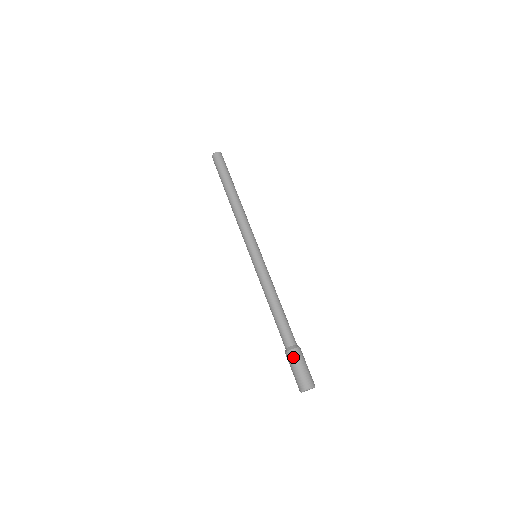
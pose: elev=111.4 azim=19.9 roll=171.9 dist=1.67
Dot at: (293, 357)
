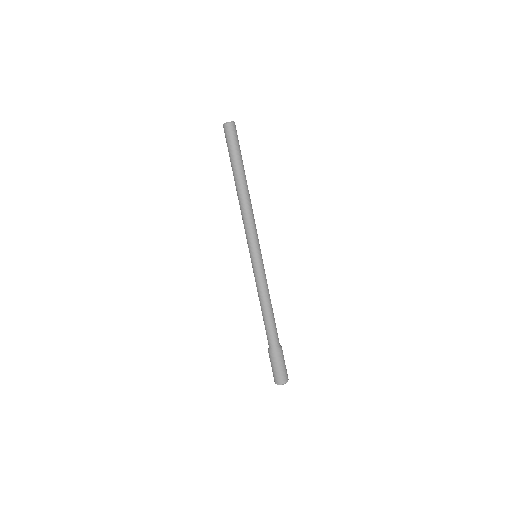
Dot at: (279, 357)
